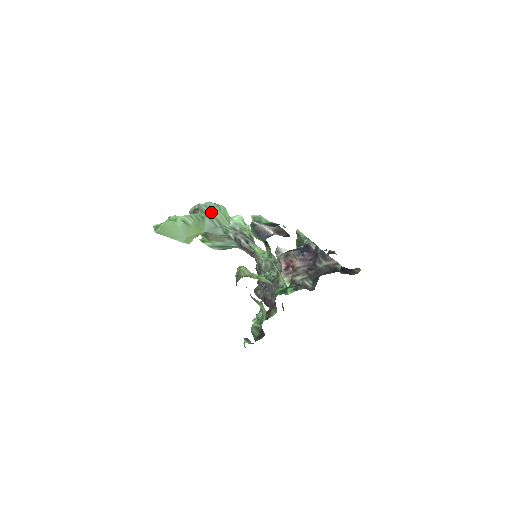
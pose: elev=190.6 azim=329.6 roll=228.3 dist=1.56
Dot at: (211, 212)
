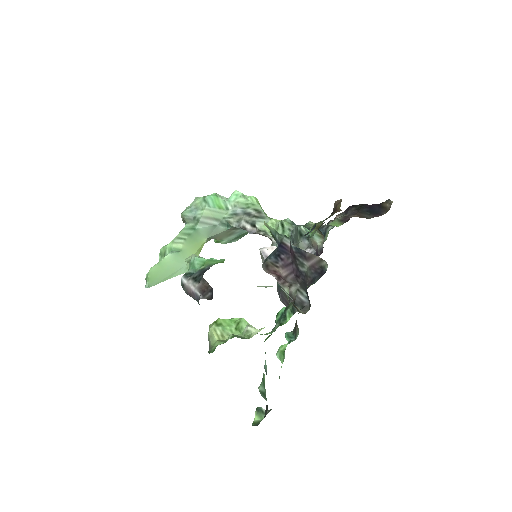
Dot at: (199, 214)
